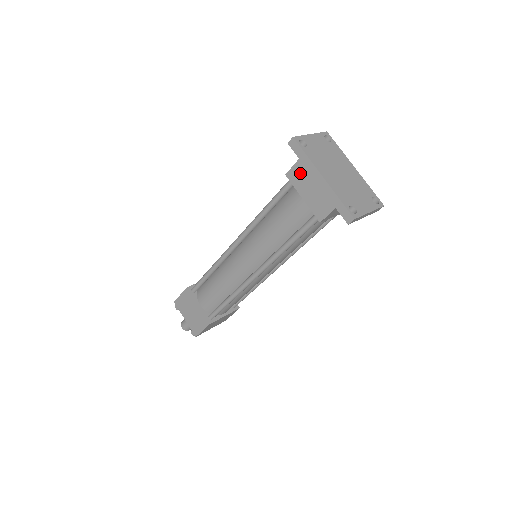
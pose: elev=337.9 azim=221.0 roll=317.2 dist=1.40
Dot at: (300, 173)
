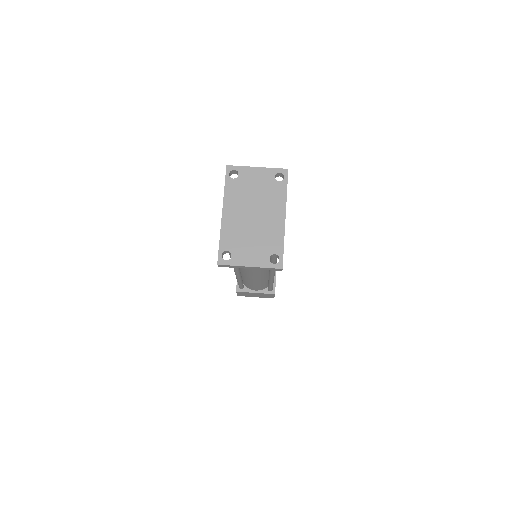
Dot at: occluded
